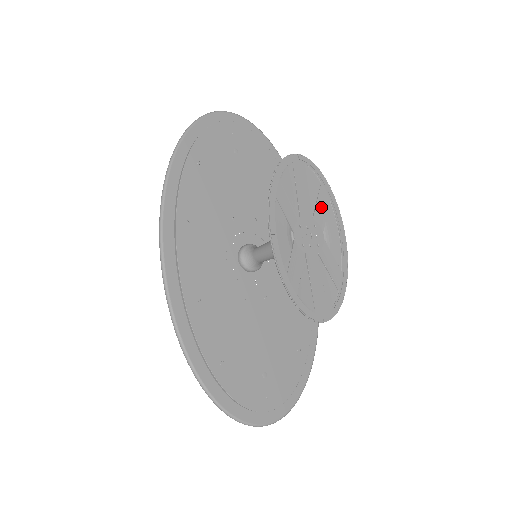
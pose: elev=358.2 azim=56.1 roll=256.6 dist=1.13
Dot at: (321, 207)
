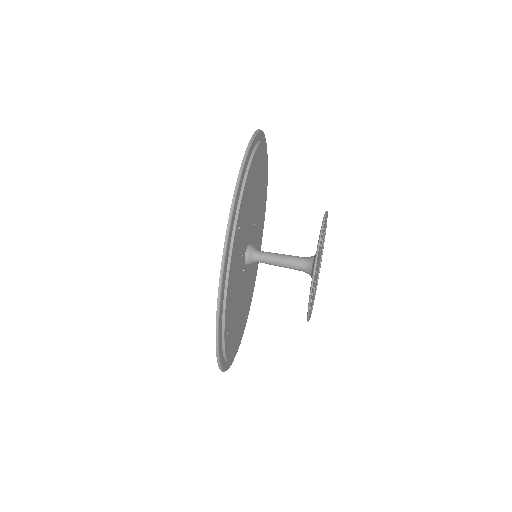
Dot at: (322, 246)
